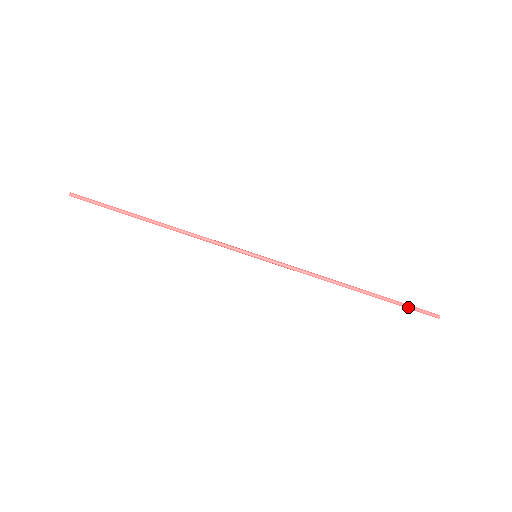
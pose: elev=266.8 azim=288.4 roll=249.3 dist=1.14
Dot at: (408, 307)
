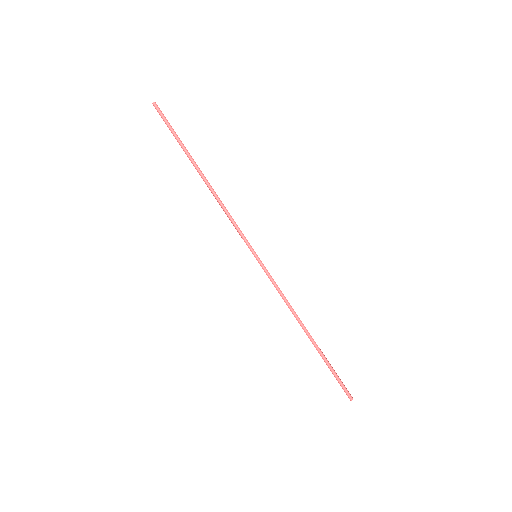
Dot at: (336, 376)
